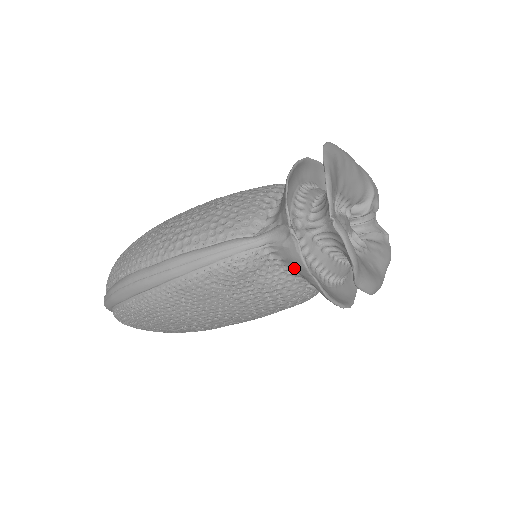
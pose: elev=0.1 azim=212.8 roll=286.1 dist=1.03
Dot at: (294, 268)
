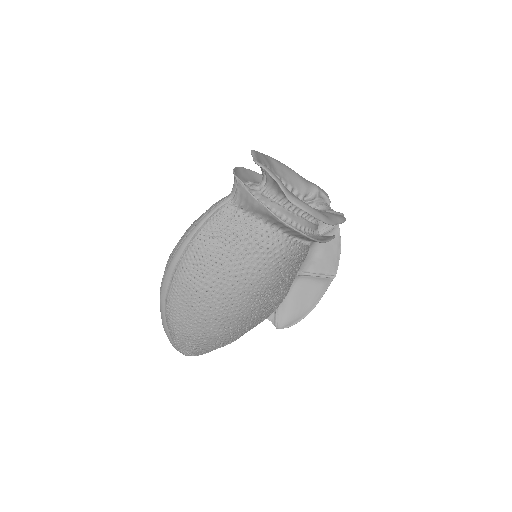
Dot at: (250, 205)
